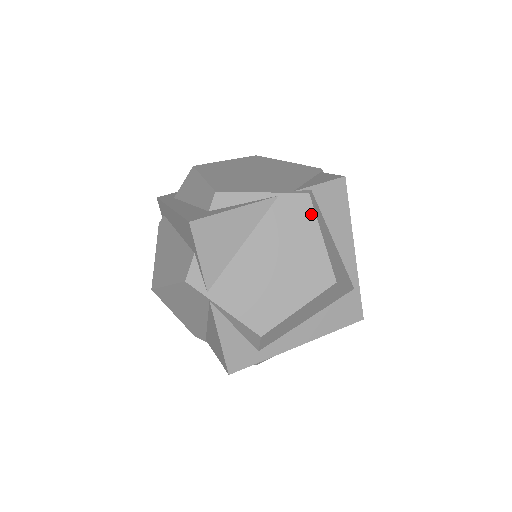
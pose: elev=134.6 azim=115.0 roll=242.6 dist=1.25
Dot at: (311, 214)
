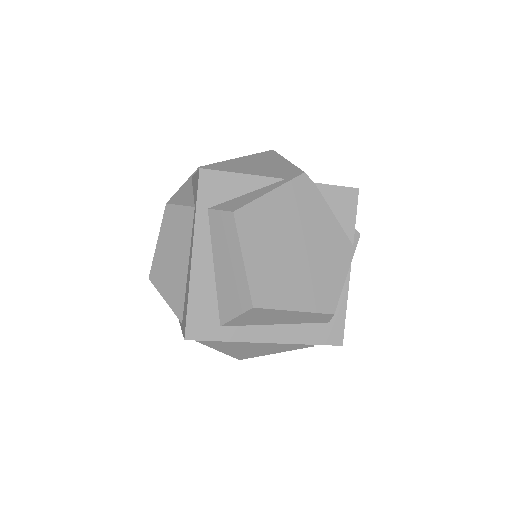
Dot at: occluded
